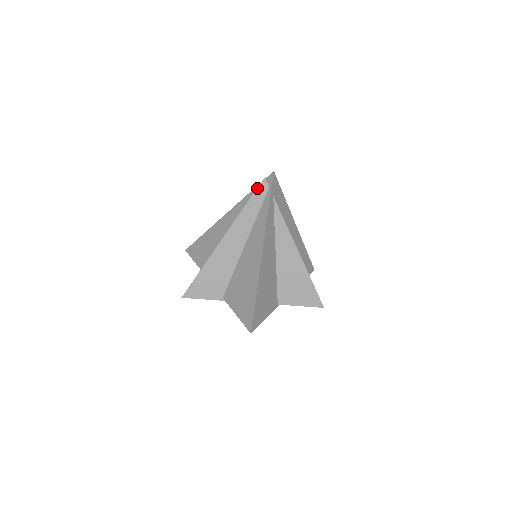
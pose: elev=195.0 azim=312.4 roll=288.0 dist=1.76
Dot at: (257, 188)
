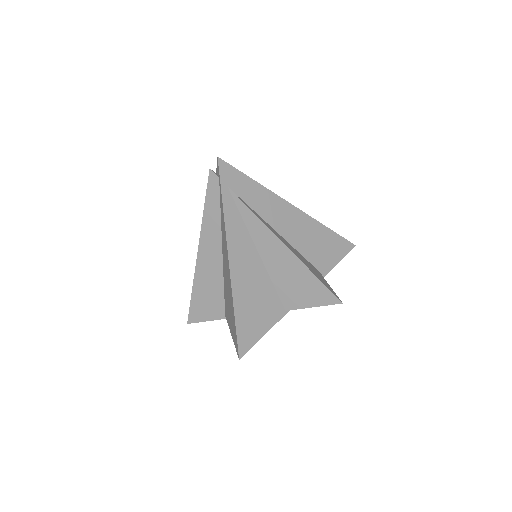
Dot at: (207, 184)
